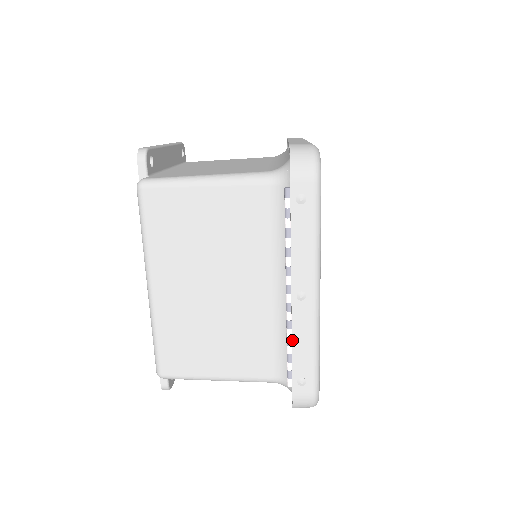
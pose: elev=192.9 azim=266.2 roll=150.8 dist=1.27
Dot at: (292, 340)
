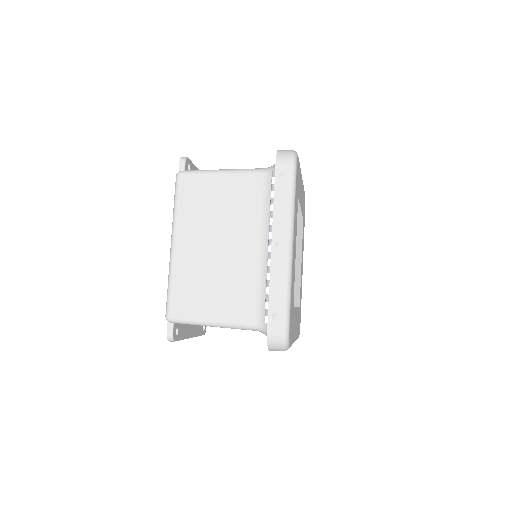
Dot at: (270, 280)
